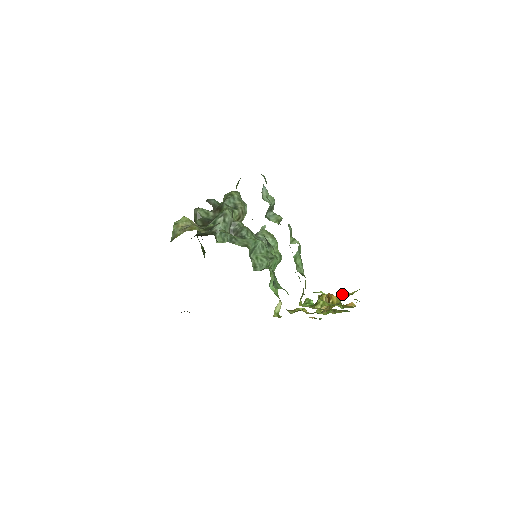
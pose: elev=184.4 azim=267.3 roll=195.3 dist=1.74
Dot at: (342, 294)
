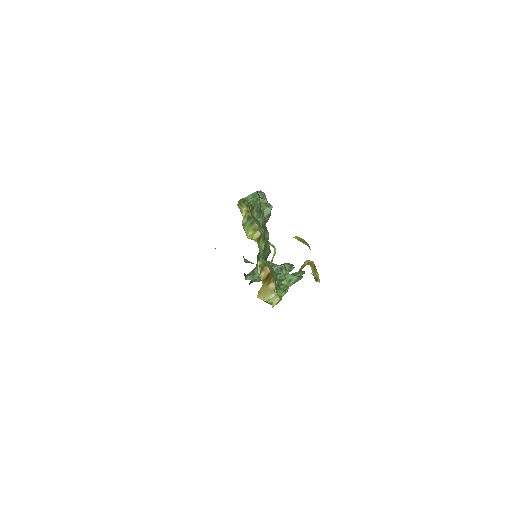
Dot at: occluded
